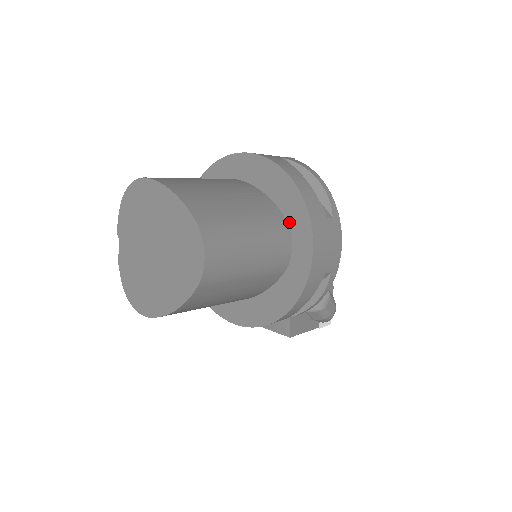
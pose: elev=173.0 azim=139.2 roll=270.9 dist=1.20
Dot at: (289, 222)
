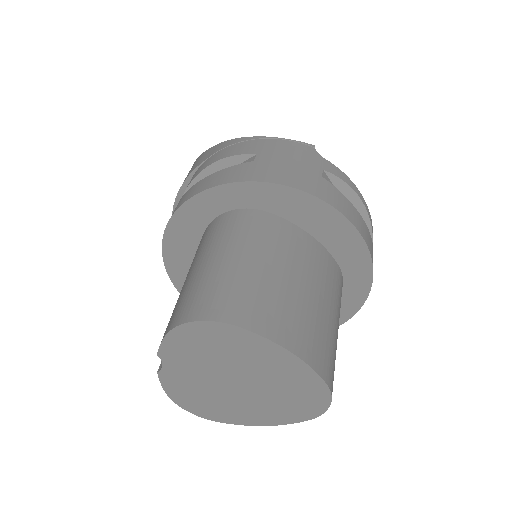
Dot at: (343, 271)
